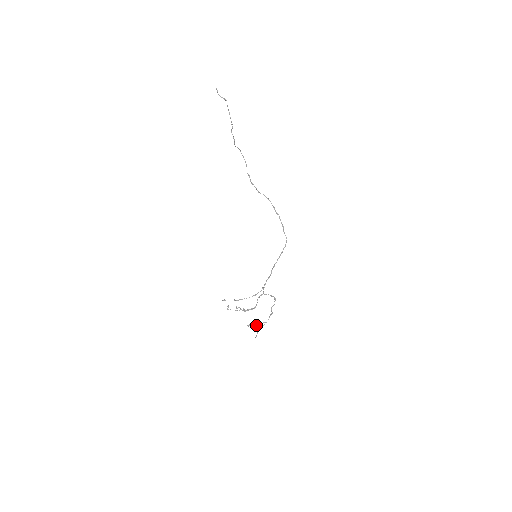
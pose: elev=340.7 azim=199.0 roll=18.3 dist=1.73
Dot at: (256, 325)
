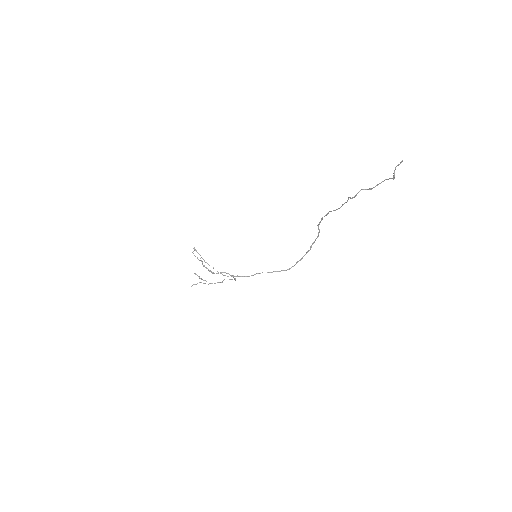
Dot at: (201, 279)
